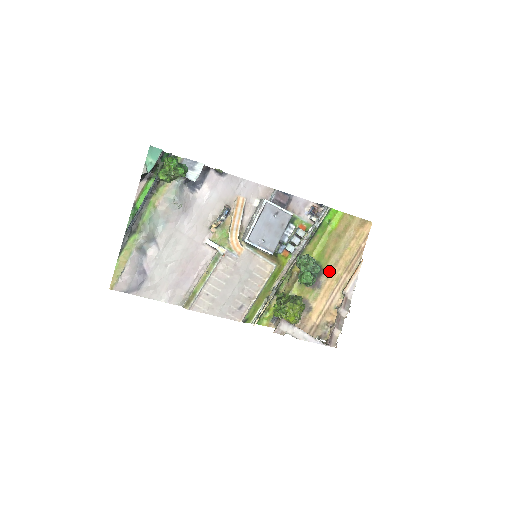
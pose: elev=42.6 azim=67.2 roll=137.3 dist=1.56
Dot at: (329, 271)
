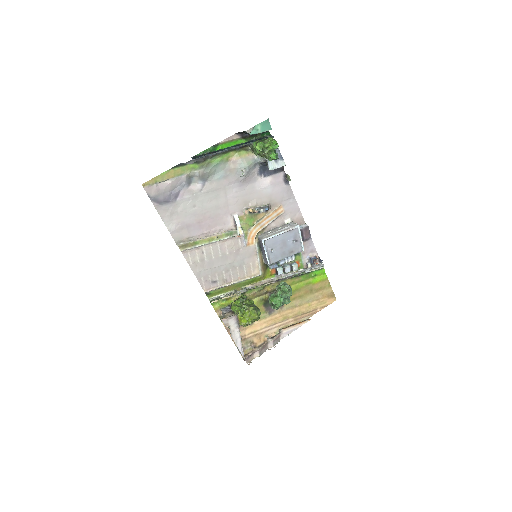
Dot at: (285, 308)
